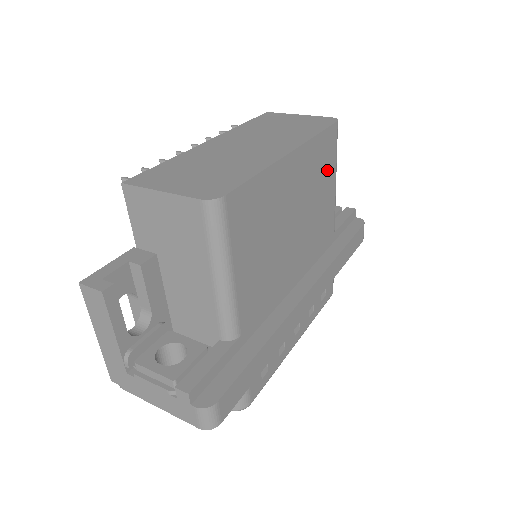
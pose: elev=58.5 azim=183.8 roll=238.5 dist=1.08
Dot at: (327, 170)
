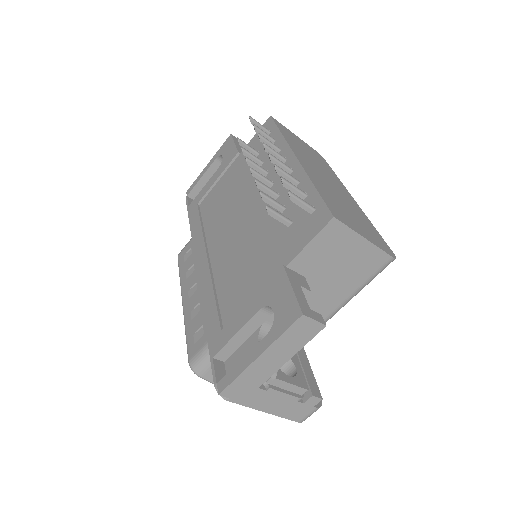
Dot at: occluded
